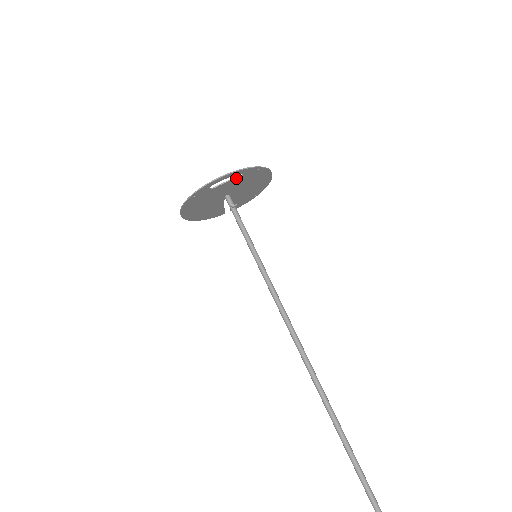
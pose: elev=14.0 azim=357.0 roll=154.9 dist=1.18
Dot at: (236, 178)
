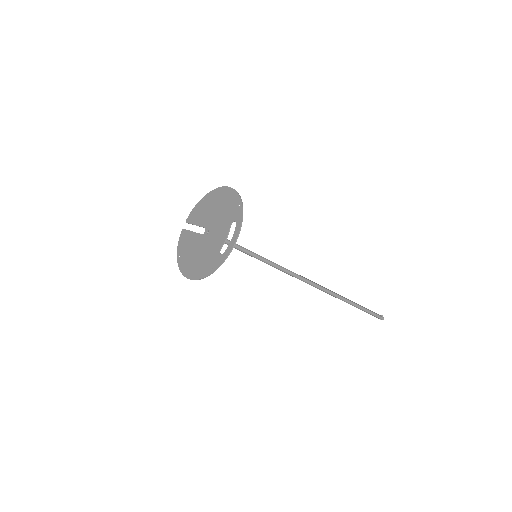
Dot at: occluded
